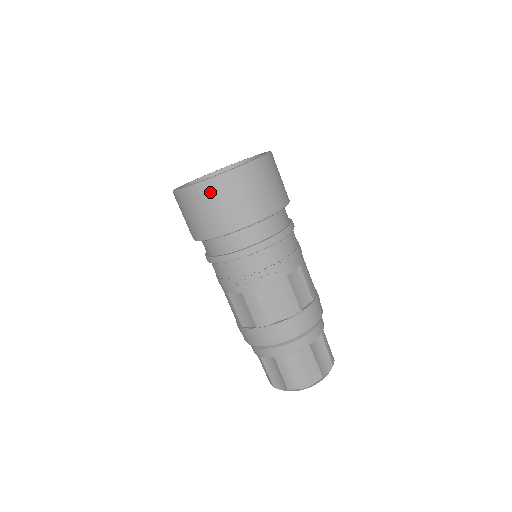
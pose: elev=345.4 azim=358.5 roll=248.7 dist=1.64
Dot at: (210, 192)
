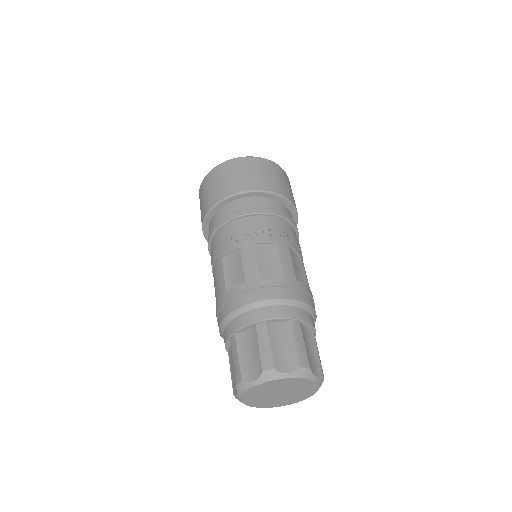
Dot at: (240, 164)
